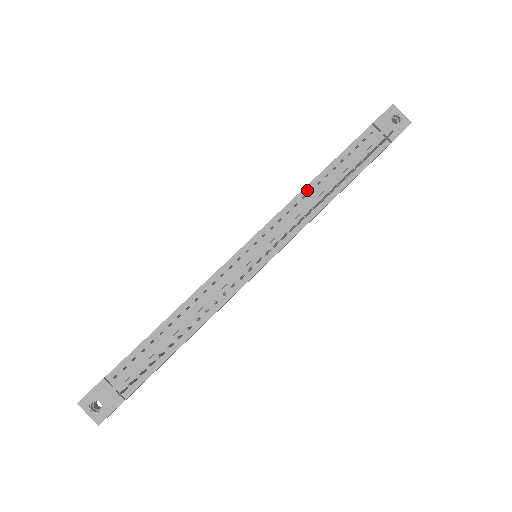
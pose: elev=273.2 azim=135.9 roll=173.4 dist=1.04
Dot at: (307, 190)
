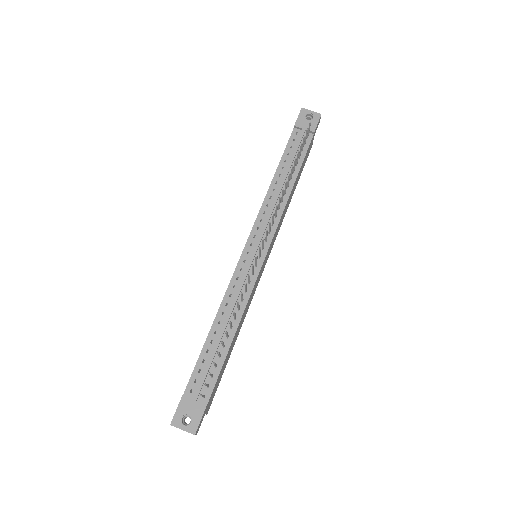
Dot at: (270, 191)
